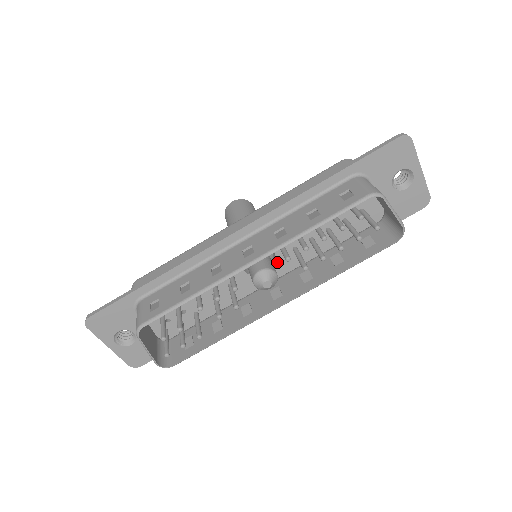
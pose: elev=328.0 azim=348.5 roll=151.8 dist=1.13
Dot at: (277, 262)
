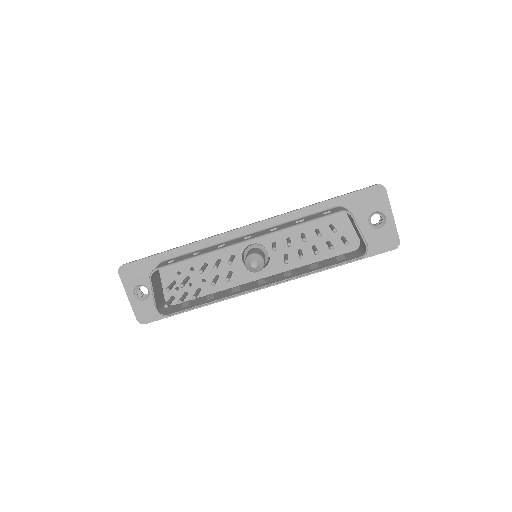
Dot at: (270, 263)
